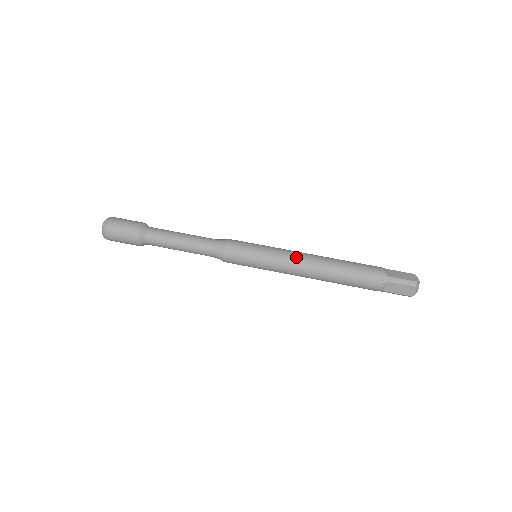
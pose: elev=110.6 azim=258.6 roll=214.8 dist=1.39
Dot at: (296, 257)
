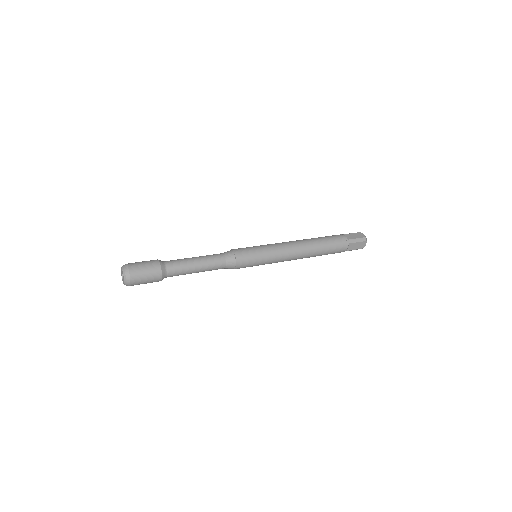
Dot at: occluded
